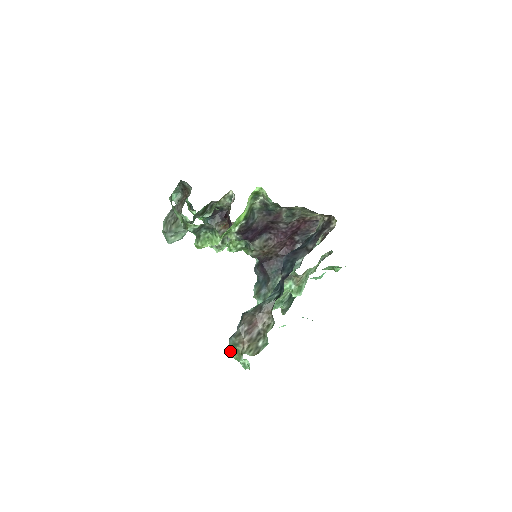
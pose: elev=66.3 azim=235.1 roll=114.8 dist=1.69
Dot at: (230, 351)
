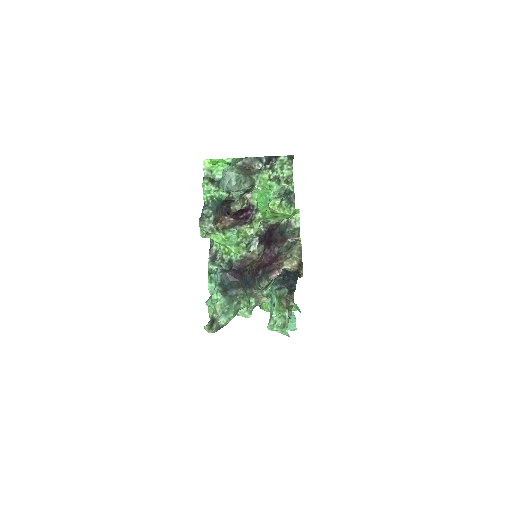
Dot at: (279, 299)
